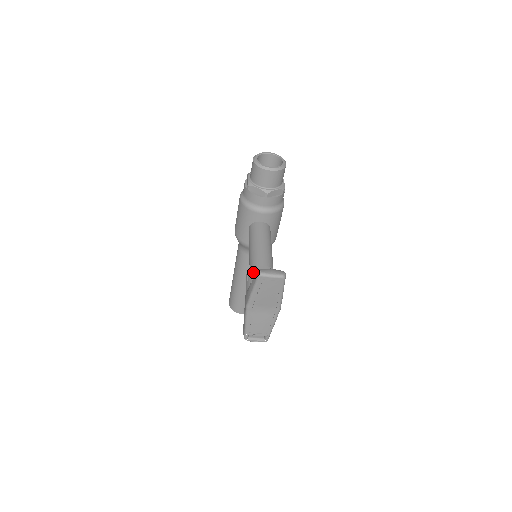
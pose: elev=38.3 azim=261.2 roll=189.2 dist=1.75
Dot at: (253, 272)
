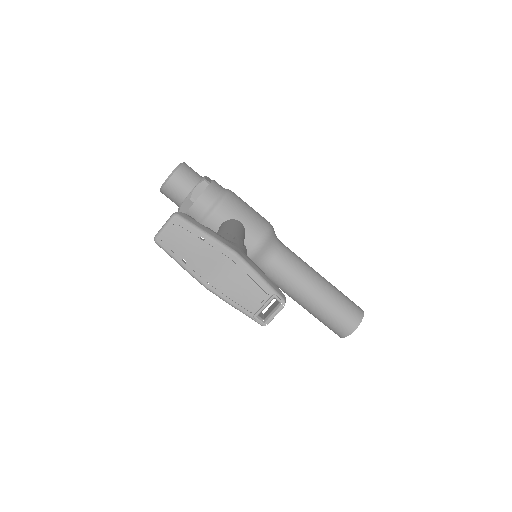
Dot at: occluded
